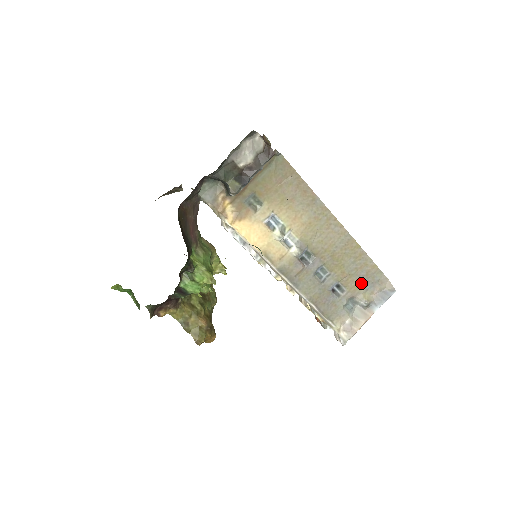
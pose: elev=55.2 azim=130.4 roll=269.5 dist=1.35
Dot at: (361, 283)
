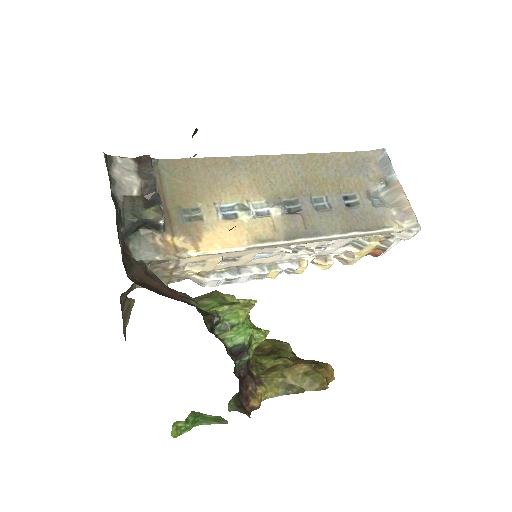
Dot at: (356, 176)
